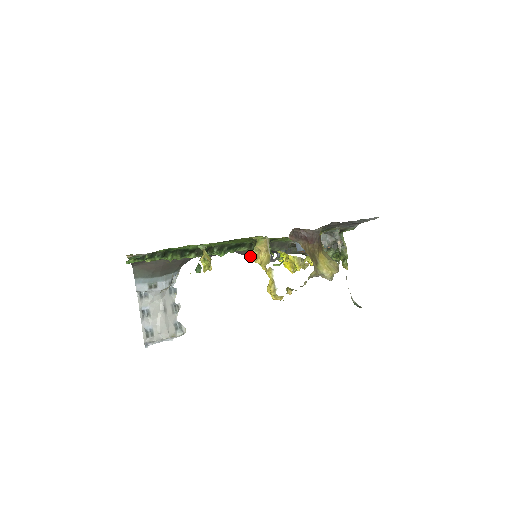
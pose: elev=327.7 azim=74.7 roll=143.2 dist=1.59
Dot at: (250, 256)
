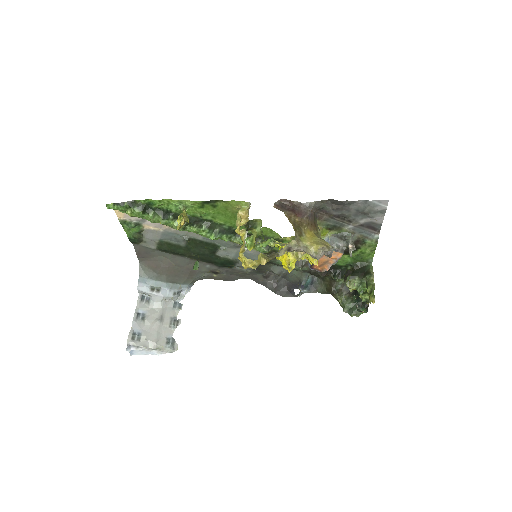
Dot at: (269, 287)
